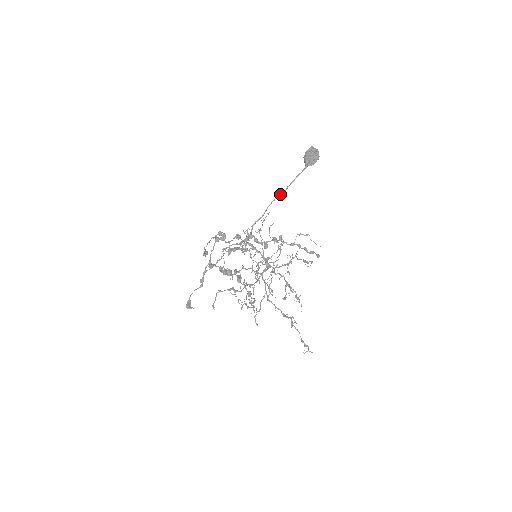
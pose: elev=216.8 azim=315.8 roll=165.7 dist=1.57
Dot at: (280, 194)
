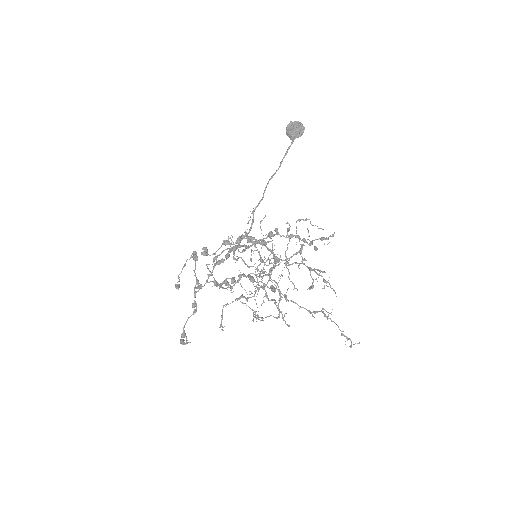
Dot at: occluded
